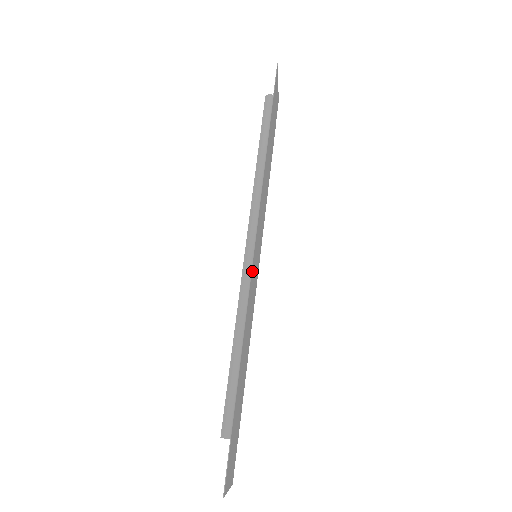
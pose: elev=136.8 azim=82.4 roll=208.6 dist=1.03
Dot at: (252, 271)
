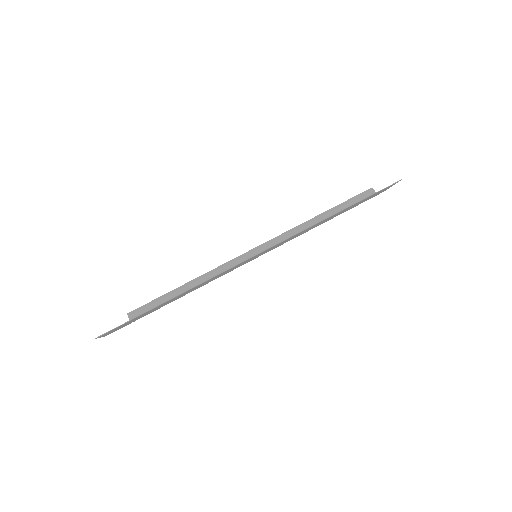
Dot at: (242, 262)
